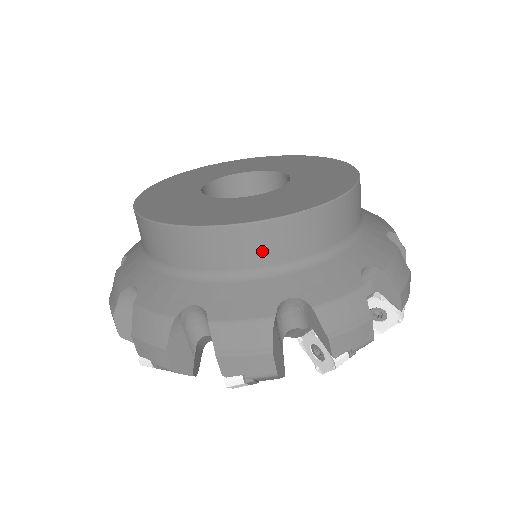
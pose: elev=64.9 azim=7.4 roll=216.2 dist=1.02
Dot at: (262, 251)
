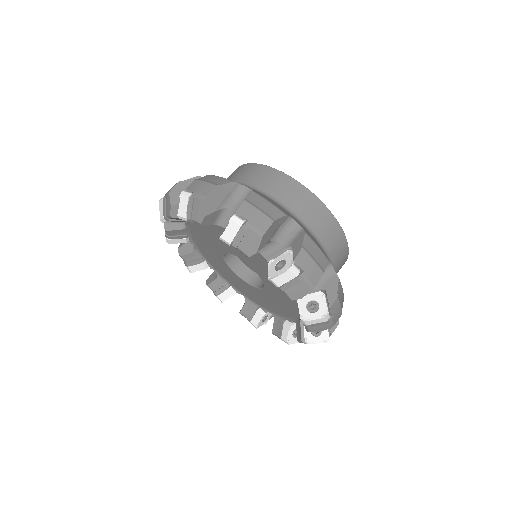
Dot at: (298, 203)
